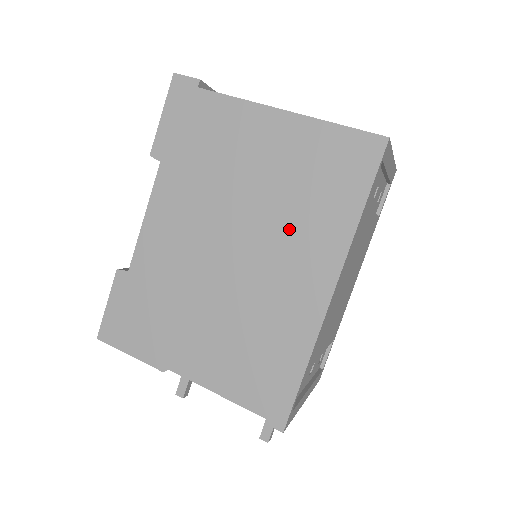
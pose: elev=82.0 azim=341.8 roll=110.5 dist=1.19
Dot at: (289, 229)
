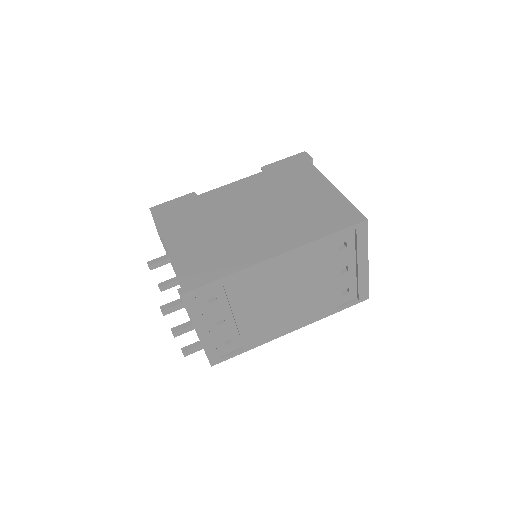
Dot at: (286, 223)
